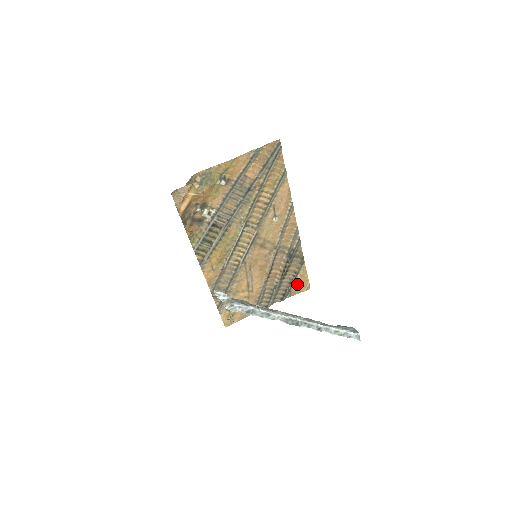
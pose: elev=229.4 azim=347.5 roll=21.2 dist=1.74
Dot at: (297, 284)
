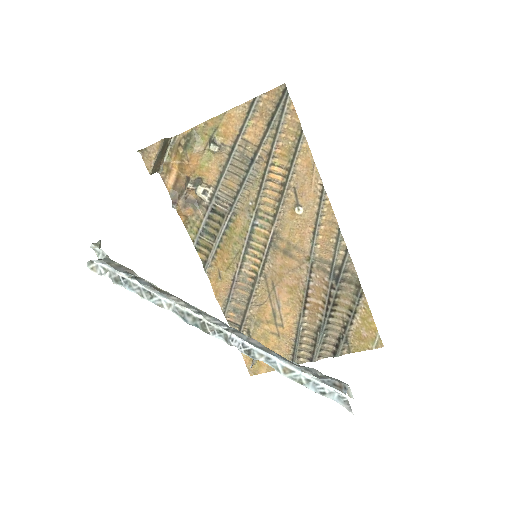
Dot at: (358, 332)
